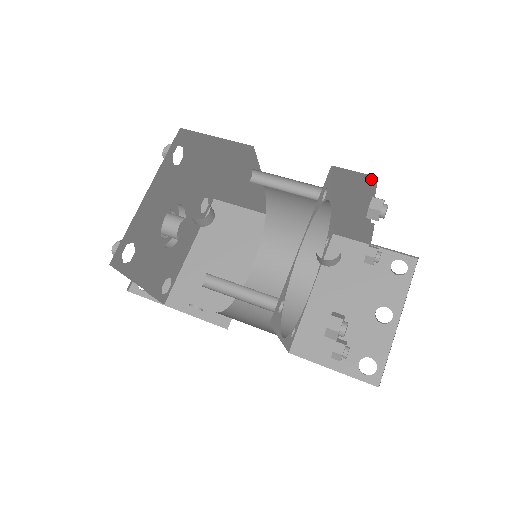
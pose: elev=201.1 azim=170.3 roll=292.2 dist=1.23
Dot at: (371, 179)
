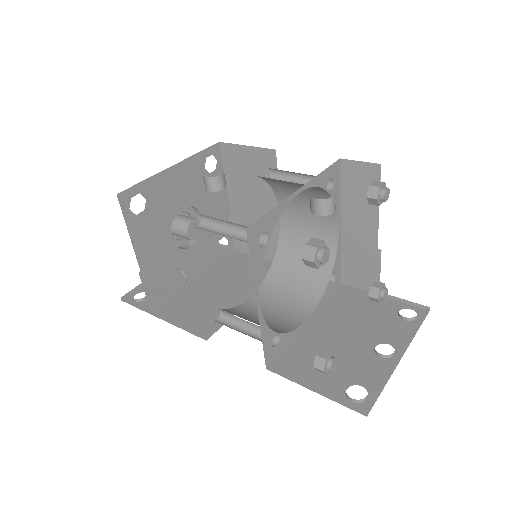
Dot at: (375, 170)
